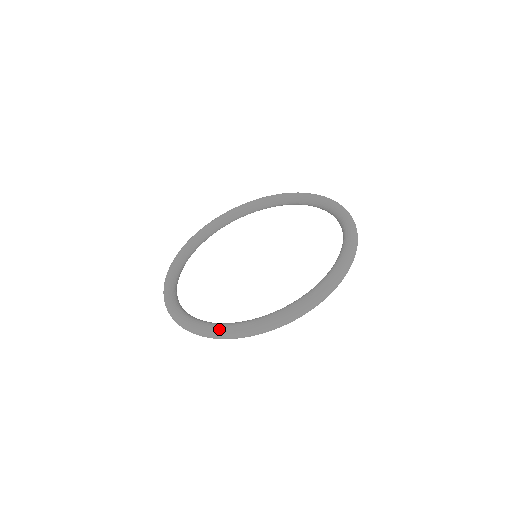
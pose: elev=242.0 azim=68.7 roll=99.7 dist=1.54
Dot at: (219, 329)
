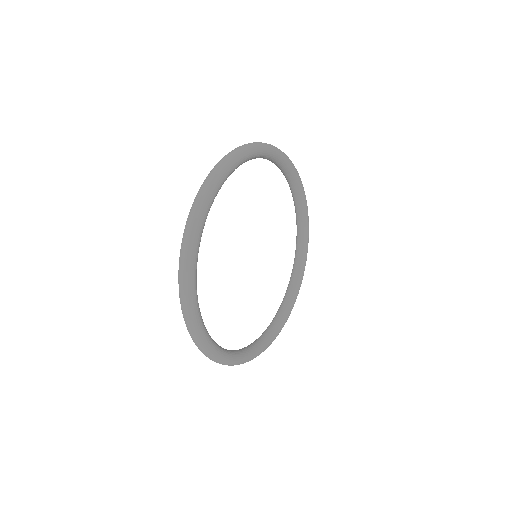
Dot at: (180, 297)
